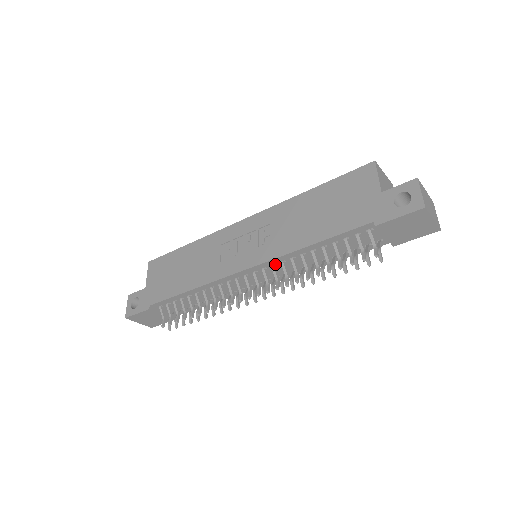
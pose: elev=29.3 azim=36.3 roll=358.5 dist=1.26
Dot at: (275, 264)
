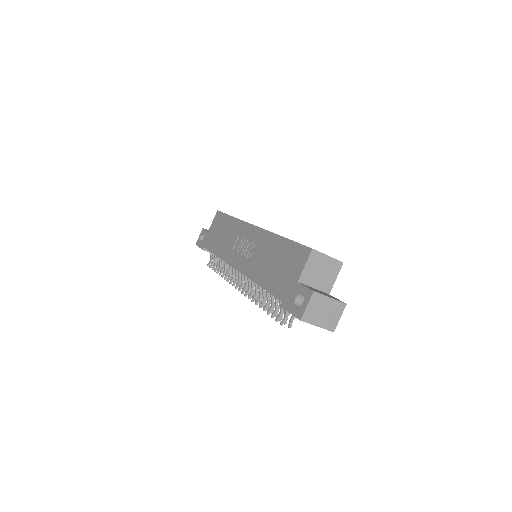
Dot at: occluded
